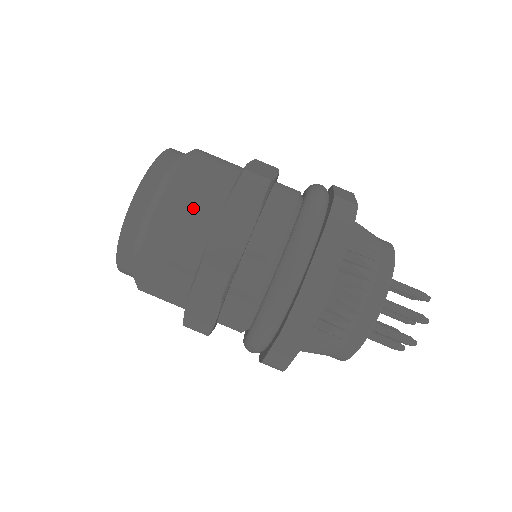
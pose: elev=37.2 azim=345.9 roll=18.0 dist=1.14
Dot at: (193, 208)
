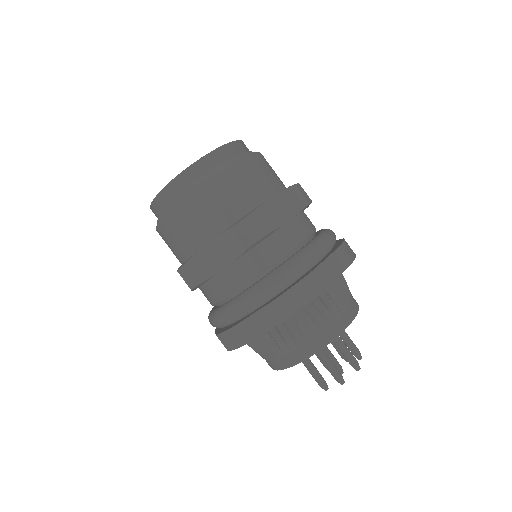
Dot at: (259, 180)
